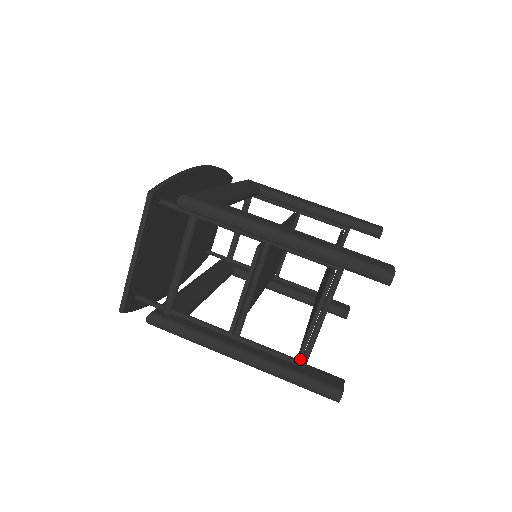
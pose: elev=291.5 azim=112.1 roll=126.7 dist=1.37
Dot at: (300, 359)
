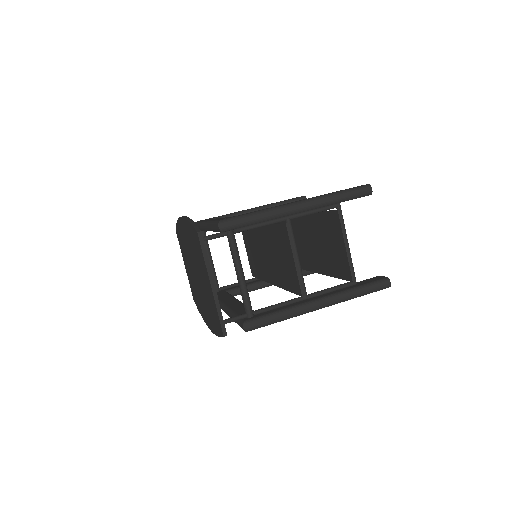
Dot at: (353, 277)
